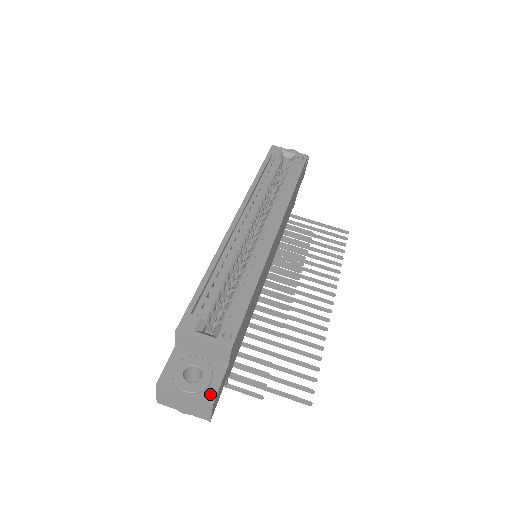
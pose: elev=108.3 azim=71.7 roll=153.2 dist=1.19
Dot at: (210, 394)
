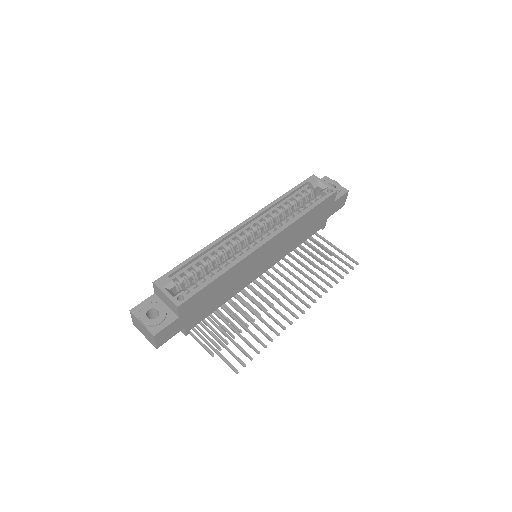
Dot at: (156, 330)
